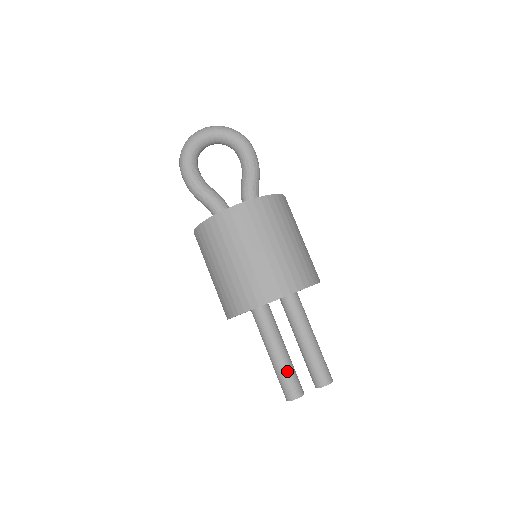
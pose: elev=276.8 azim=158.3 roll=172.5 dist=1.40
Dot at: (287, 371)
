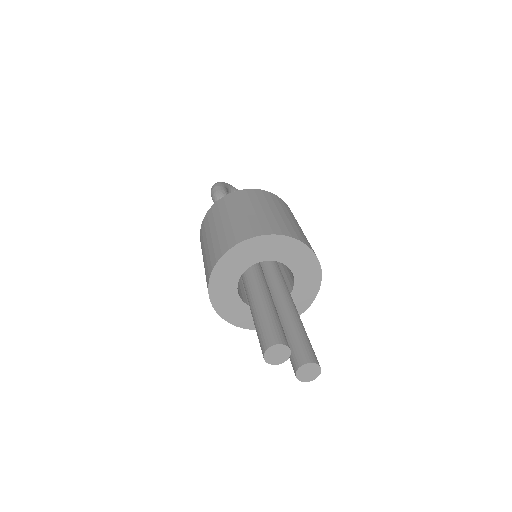
Dot at: (278, 320)
